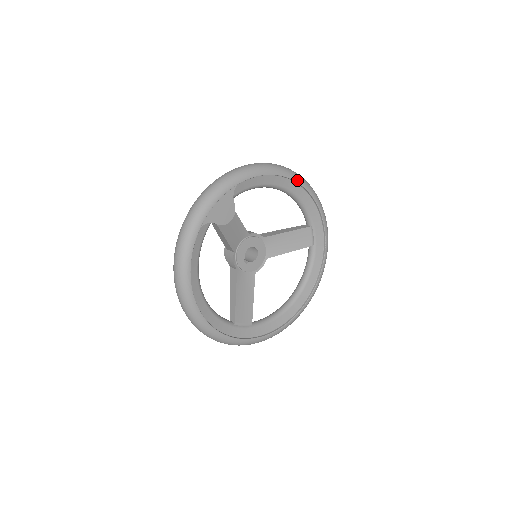
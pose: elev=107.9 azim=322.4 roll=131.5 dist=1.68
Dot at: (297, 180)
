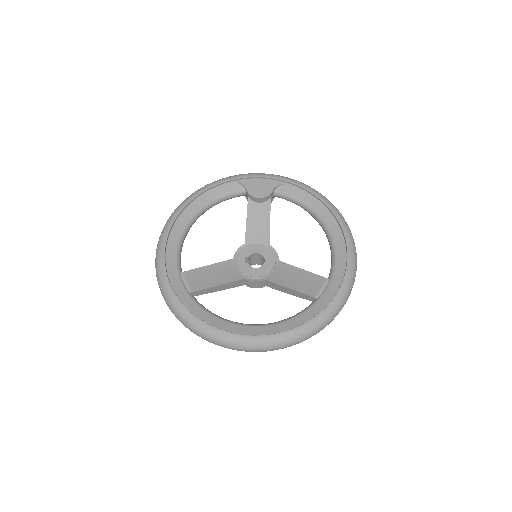
Dot at: (342, 223)
